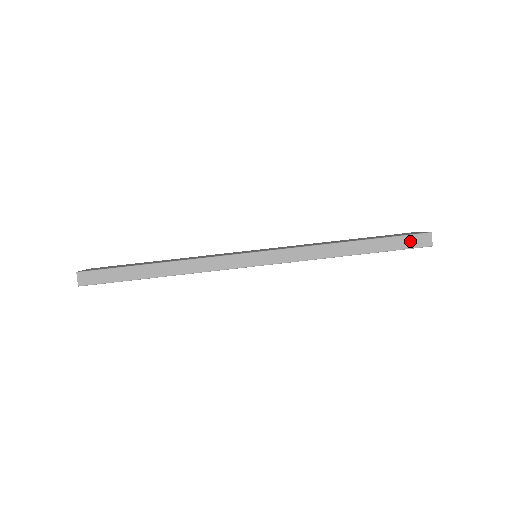
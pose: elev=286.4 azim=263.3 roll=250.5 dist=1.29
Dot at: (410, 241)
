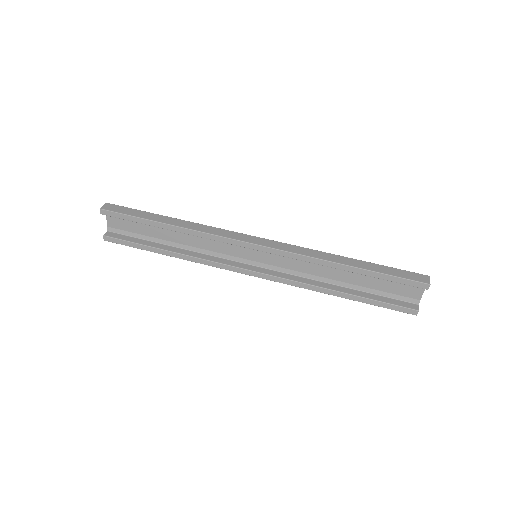
Dot at: (407, 274)
